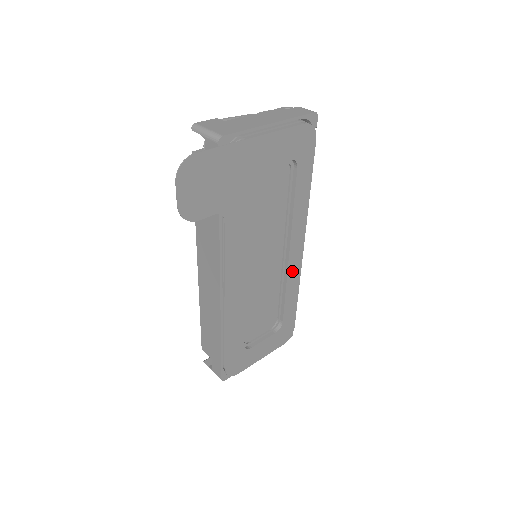
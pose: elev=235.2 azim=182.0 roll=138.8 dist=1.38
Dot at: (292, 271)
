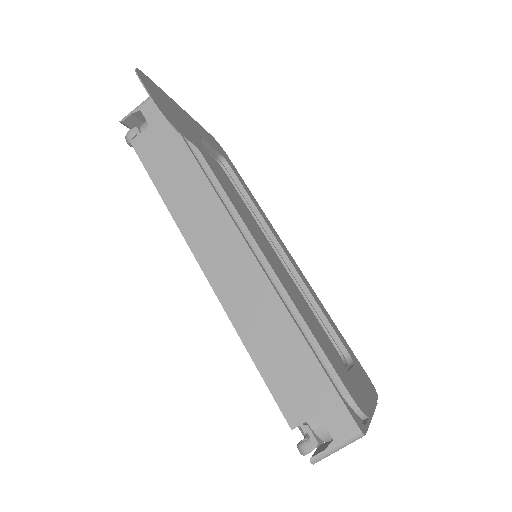
Dot at: (303, 279)
